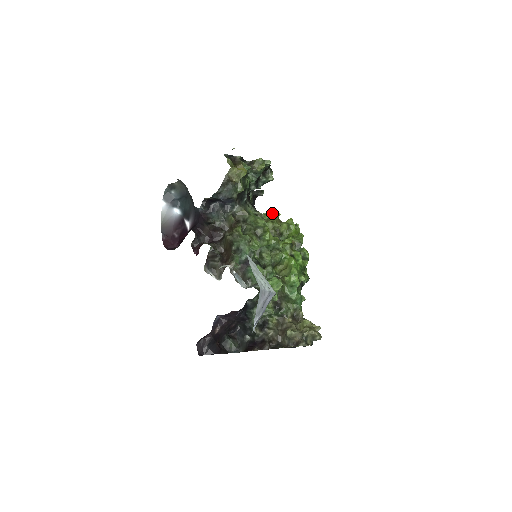
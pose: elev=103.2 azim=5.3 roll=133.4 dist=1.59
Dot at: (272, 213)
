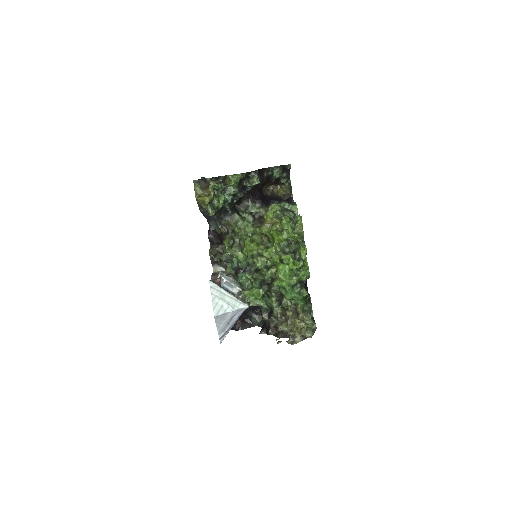
Dot at: (264, 215)
